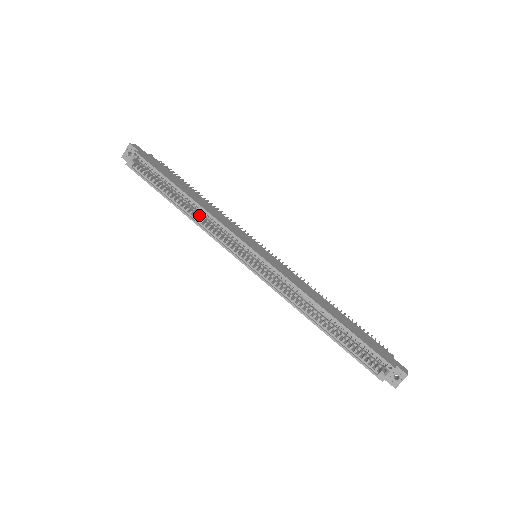
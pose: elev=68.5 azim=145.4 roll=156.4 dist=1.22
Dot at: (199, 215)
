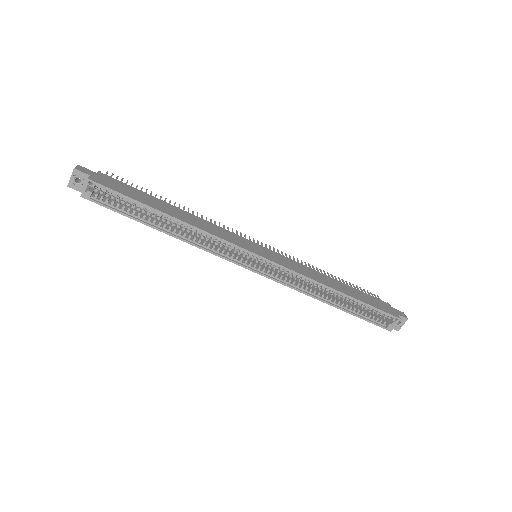
Dot at: (186, 231)
